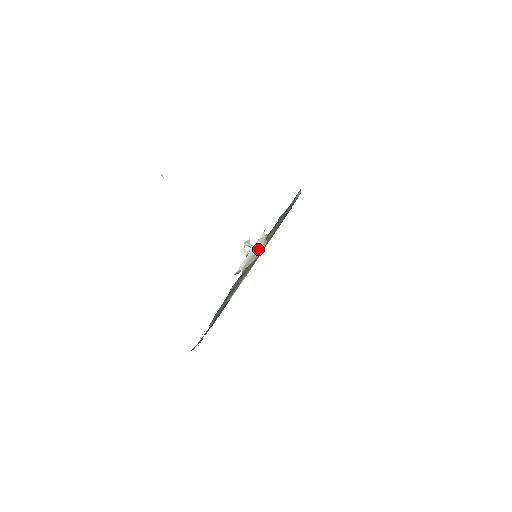
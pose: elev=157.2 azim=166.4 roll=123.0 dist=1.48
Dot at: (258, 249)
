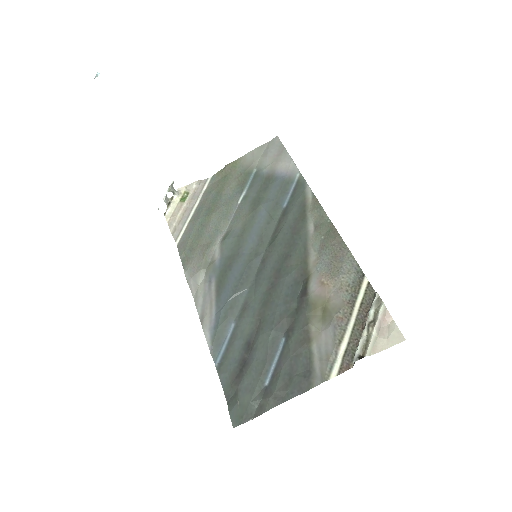
Dot at: (380, 326)
